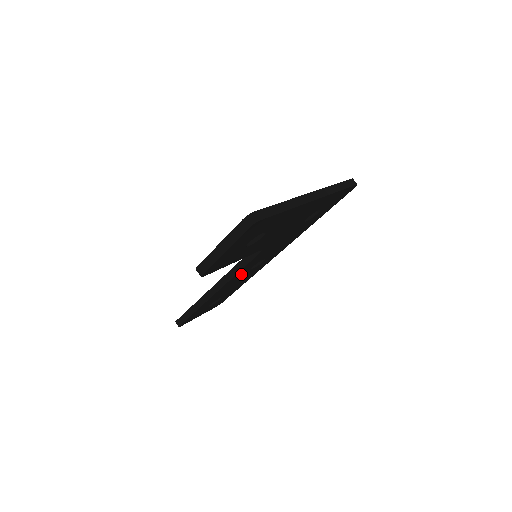
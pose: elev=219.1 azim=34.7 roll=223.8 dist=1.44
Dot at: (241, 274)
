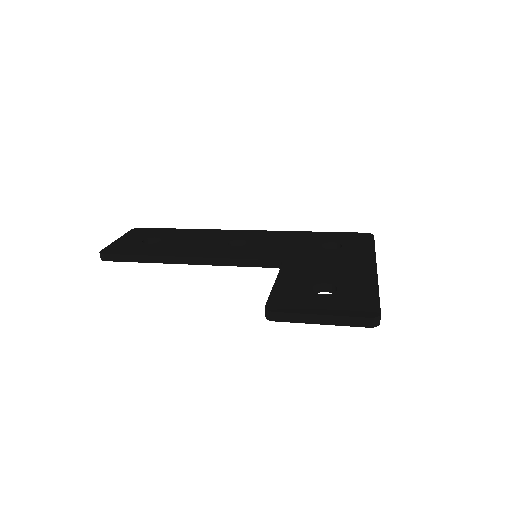
Dot at: occluded
